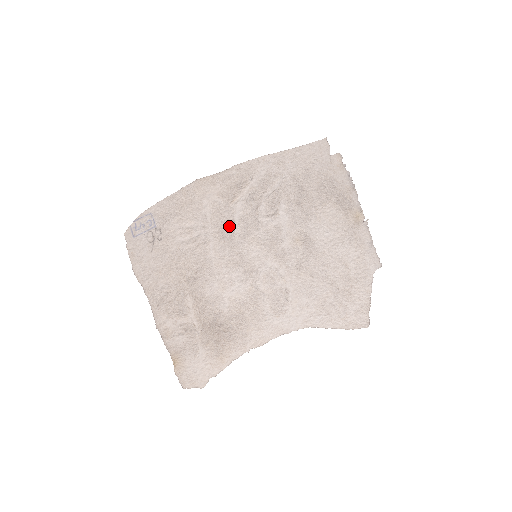
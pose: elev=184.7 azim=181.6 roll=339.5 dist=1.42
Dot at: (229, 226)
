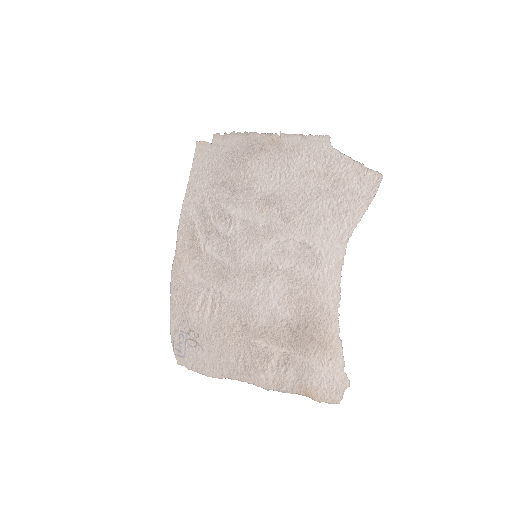
Dot at: (219, 267)
